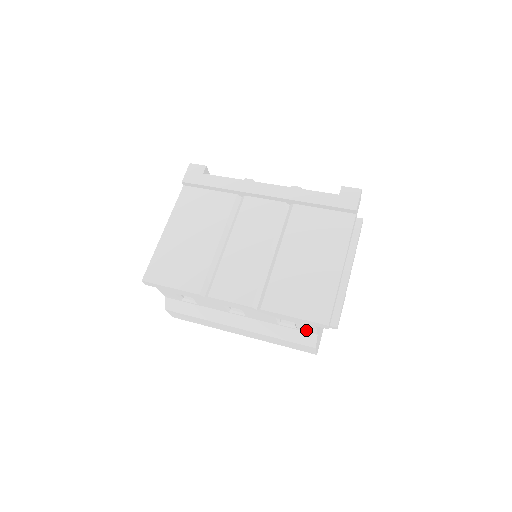
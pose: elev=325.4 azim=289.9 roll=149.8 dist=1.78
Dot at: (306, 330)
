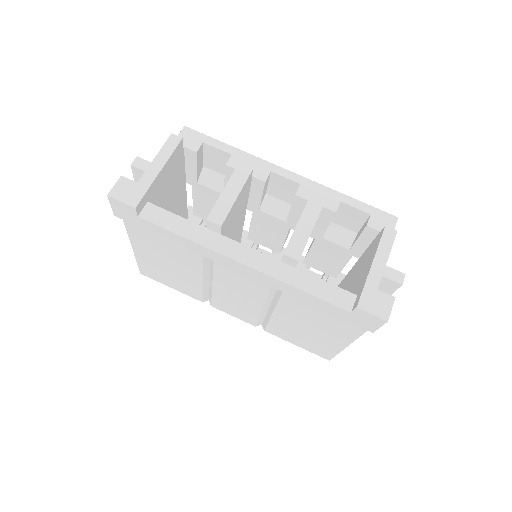
Dot at: occluded
